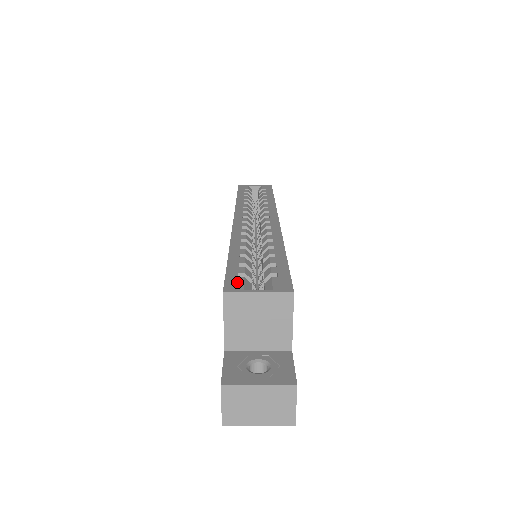
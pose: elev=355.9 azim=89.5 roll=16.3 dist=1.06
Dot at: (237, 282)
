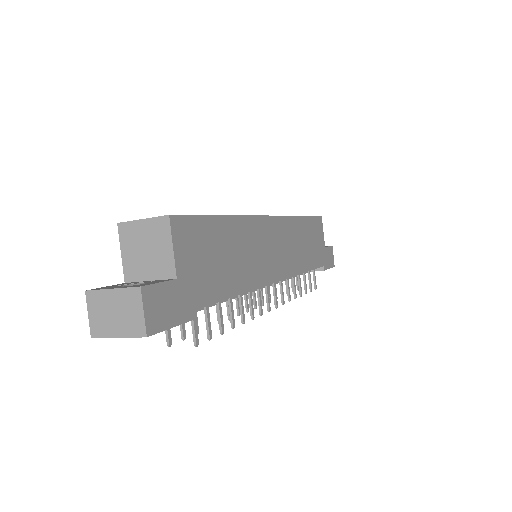
Dot at: occluded
